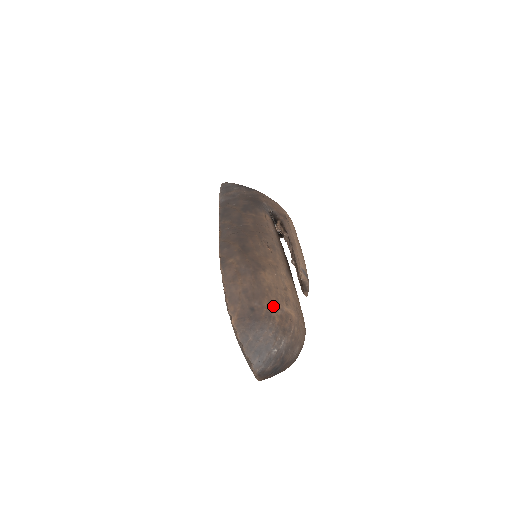
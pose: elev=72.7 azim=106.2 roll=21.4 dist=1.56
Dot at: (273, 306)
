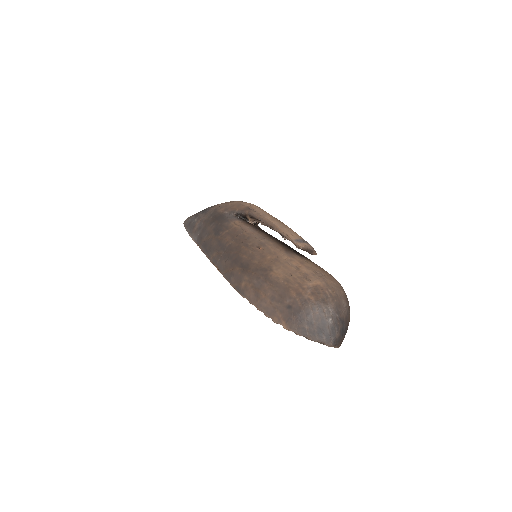
Dot at: (300, 291)
